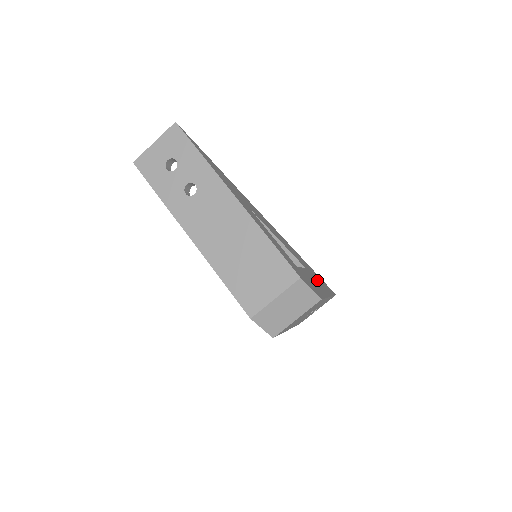
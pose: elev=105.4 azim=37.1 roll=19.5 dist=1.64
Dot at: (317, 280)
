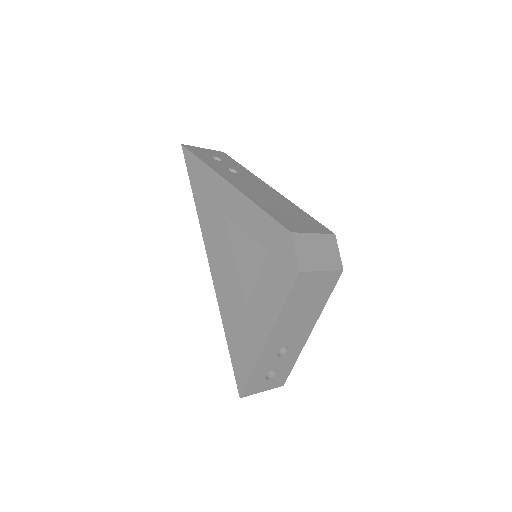
Dot at: occluded
